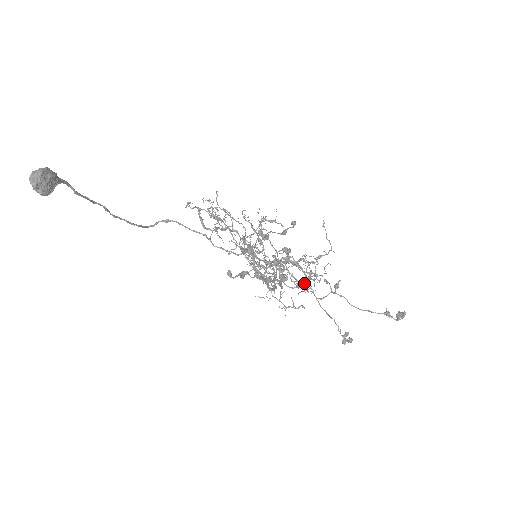
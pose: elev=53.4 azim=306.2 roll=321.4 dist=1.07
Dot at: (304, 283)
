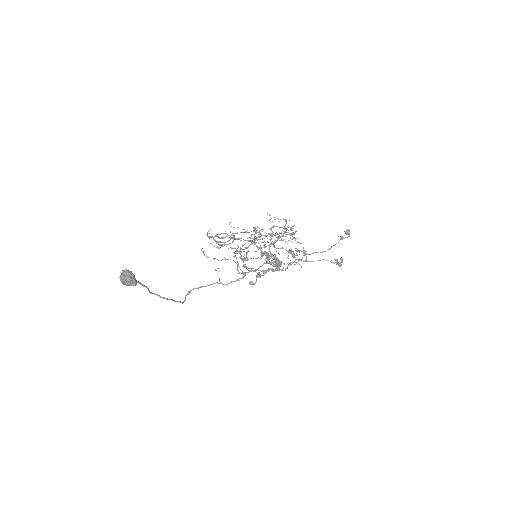
Dot at: (291, 252)
